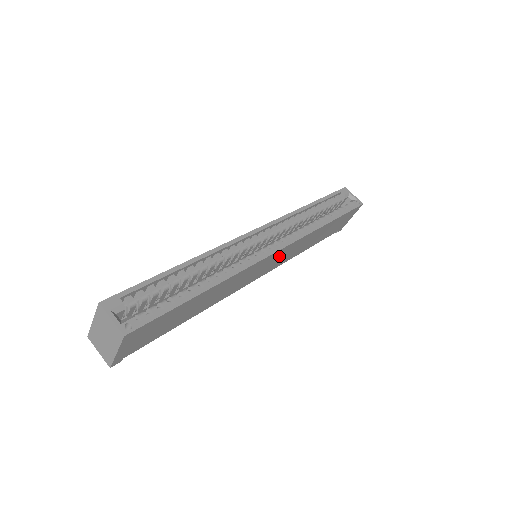
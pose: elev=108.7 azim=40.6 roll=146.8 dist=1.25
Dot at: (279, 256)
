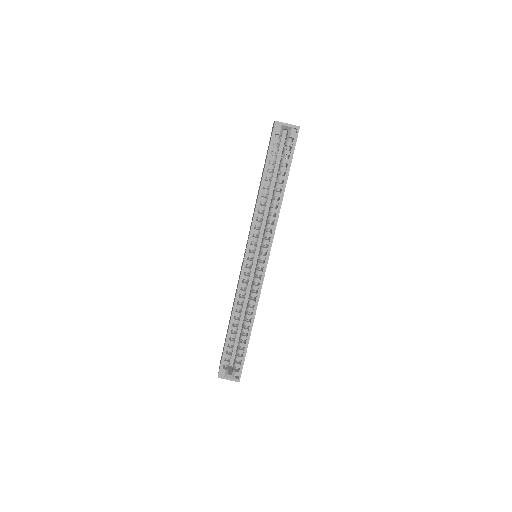
Dot at: occluded
